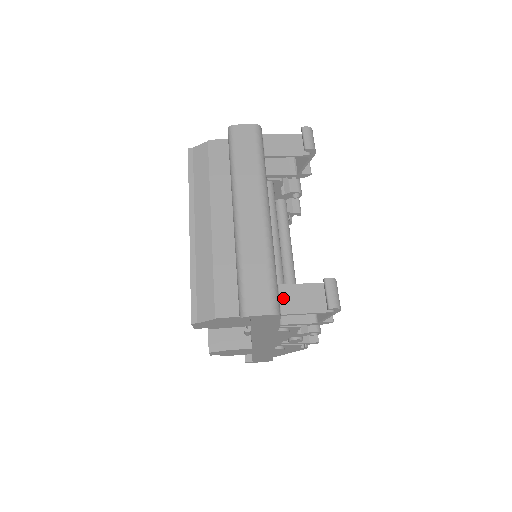
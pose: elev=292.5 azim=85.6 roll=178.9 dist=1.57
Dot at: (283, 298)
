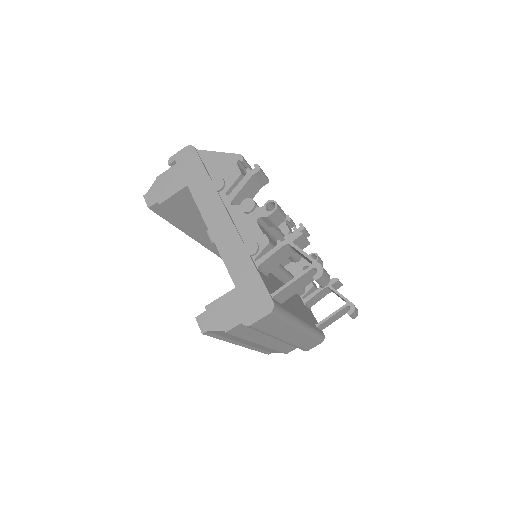
Dot at: (322, 327)
